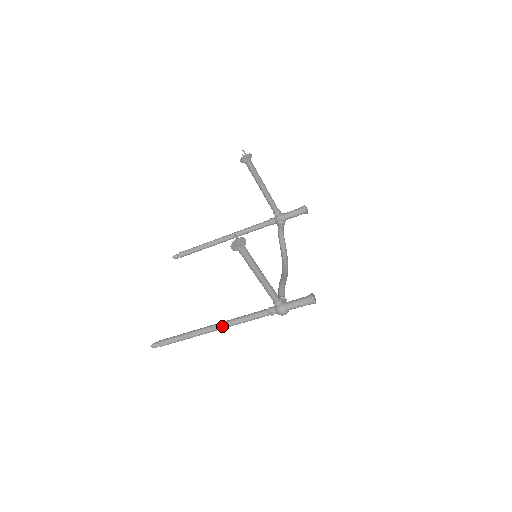
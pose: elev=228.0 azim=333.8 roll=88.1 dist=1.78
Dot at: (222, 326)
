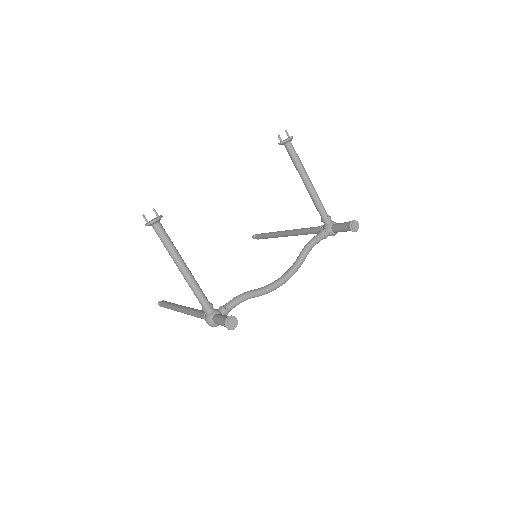
Dot at: (183, 310)
